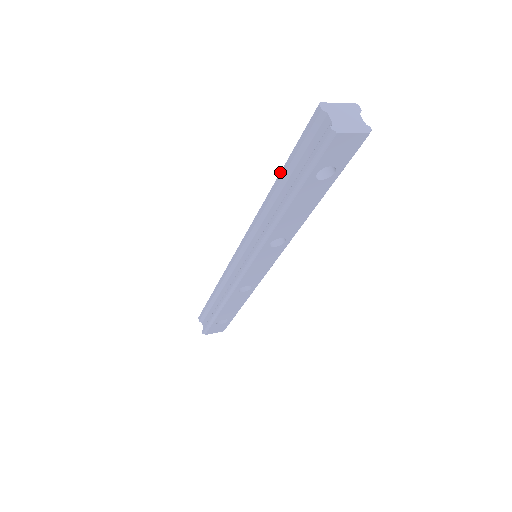
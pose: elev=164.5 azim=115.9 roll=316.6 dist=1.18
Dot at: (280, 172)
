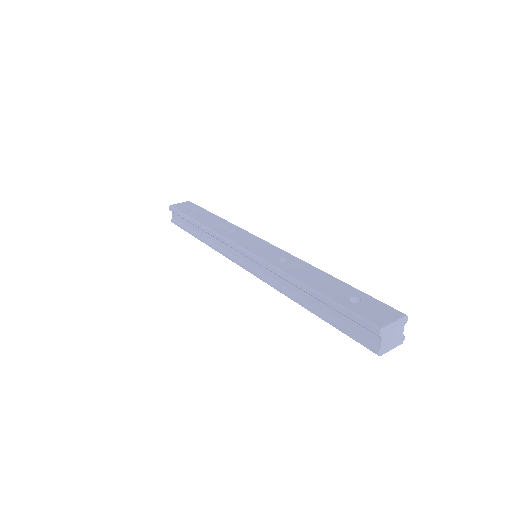
Dot at: (317, 294)
